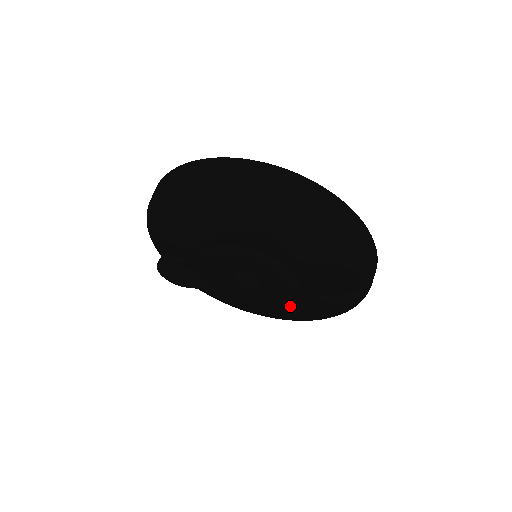
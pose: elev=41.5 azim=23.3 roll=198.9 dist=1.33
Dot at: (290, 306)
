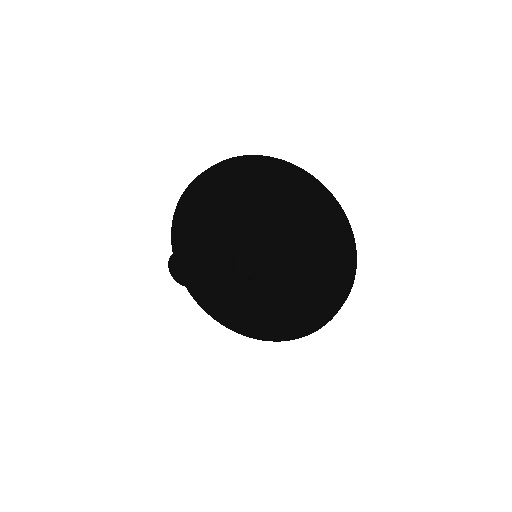
Dot at: (278, 304)
